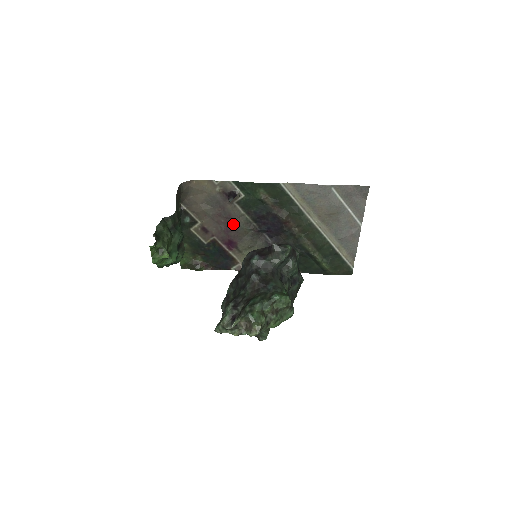
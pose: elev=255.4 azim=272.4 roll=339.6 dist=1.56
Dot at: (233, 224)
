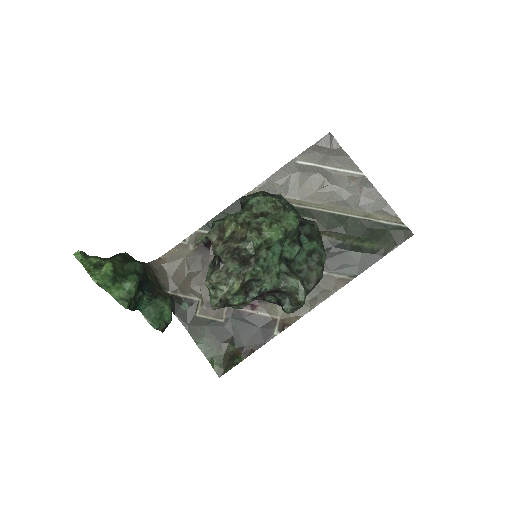
Dot at: occluded
